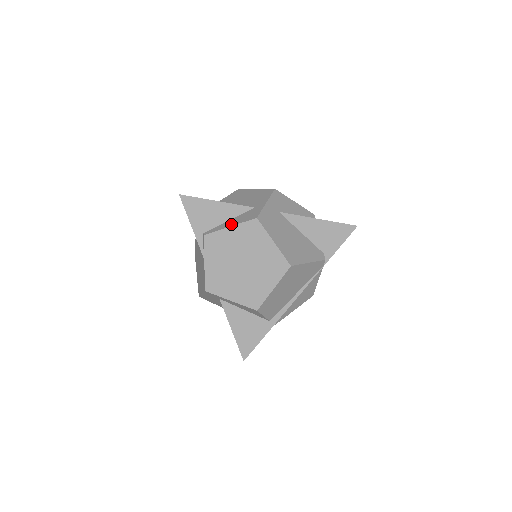
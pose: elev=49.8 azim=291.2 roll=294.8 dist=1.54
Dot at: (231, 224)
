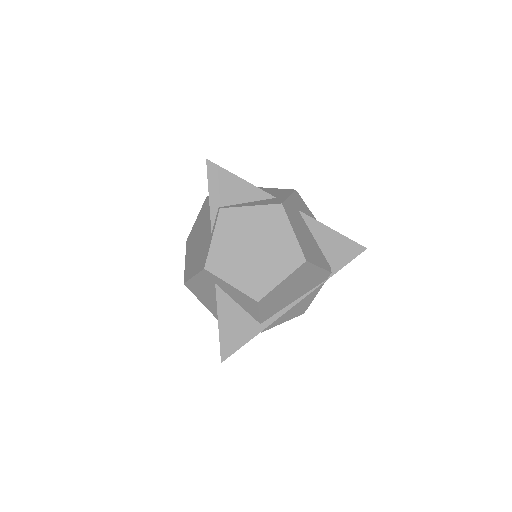
Dot at: (252, 204)
